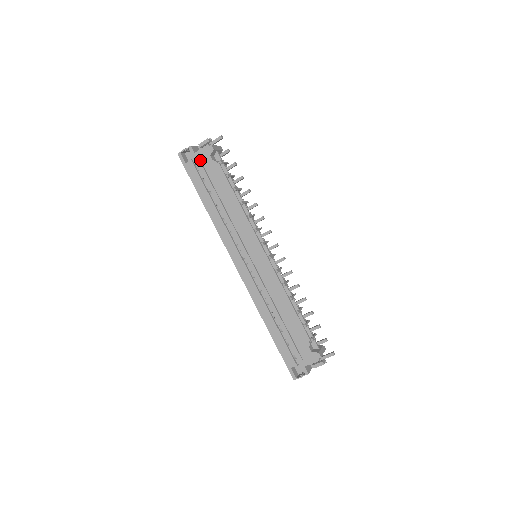
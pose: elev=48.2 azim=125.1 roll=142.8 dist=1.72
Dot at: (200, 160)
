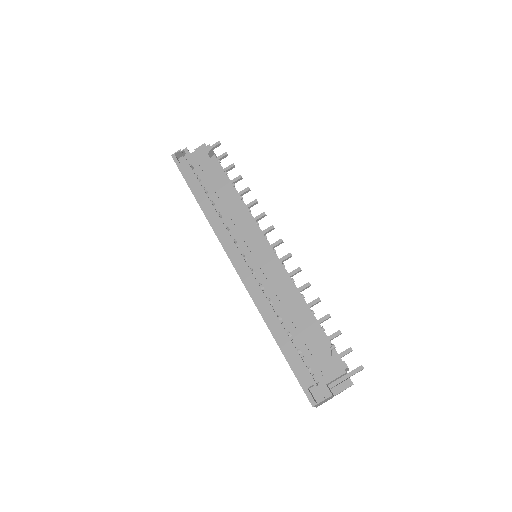
Dot at: (196, 159)
